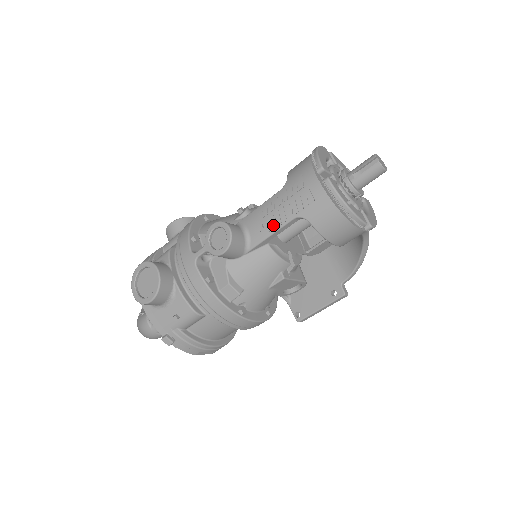
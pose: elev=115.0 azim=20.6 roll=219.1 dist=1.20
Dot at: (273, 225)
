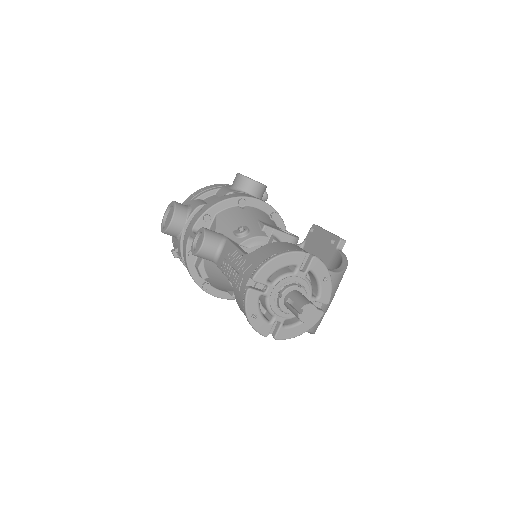
Dot at: (225, 270)
